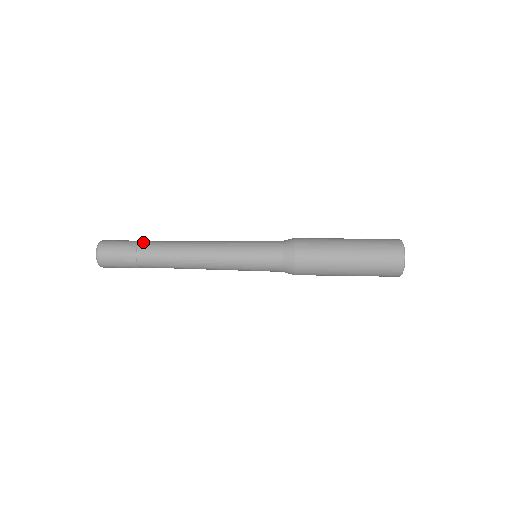
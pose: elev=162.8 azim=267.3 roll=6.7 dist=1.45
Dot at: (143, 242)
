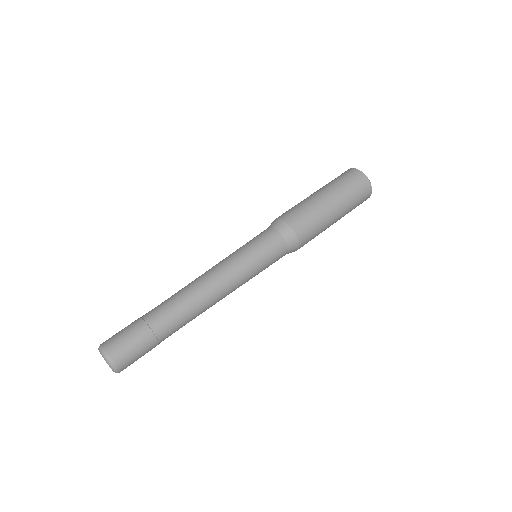
Dot at: (158, 330)
